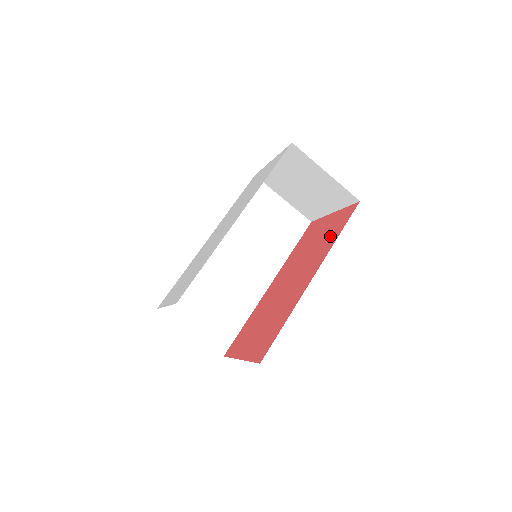
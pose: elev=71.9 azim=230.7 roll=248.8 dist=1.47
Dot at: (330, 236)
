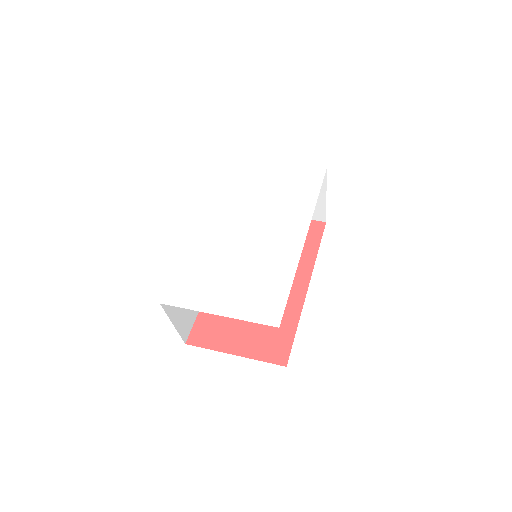
Dot at: occluded
